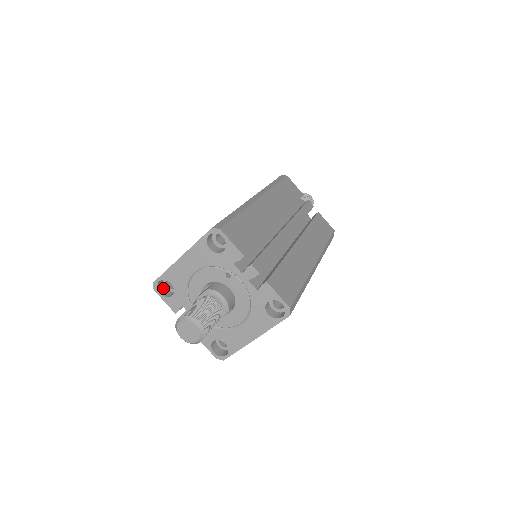
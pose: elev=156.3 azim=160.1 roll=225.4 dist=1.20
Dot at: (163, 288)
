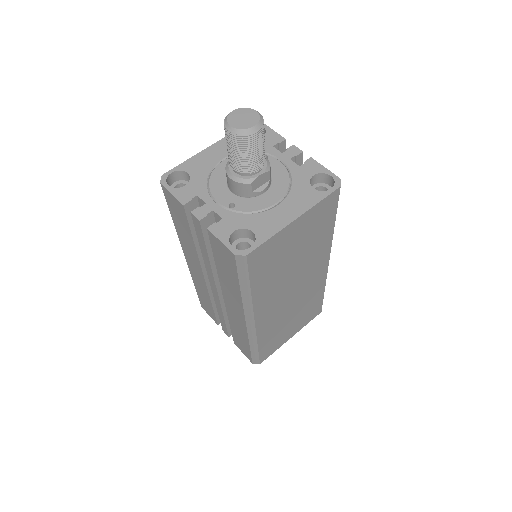
Dot at: occluded
